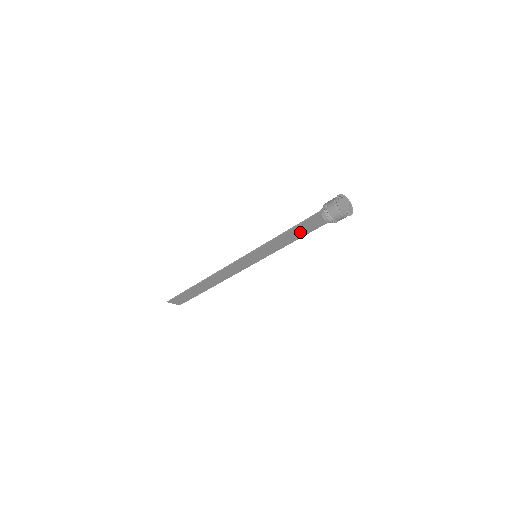
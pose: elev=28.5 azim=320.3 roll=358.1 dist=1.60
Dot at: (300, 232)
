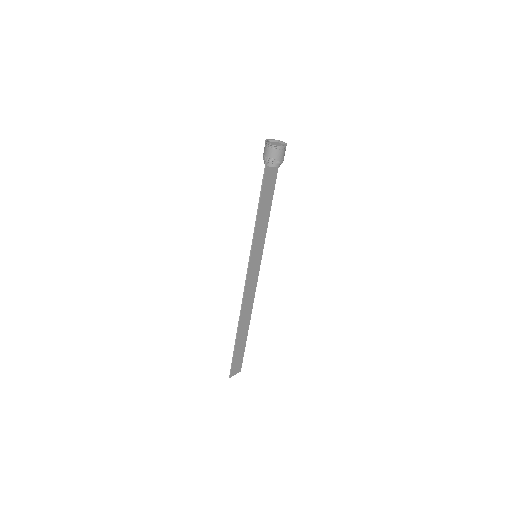
Dot at: (267, 199)
